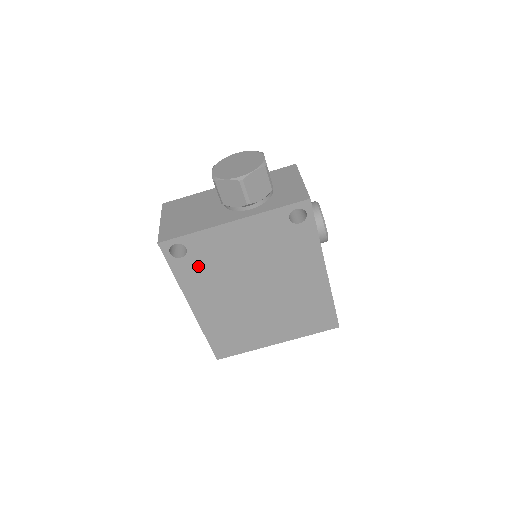
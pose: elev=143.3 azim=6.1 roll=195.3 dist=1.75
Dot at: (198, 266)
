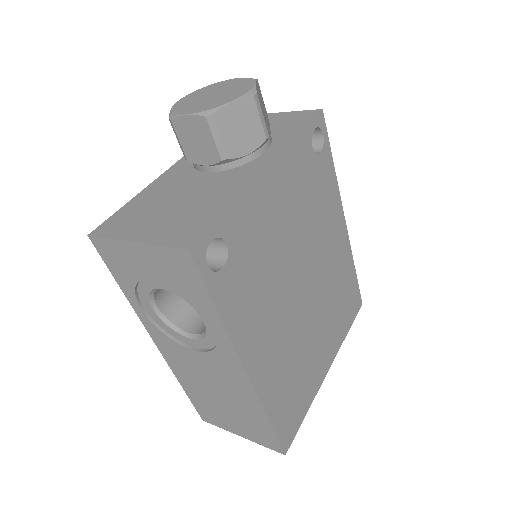
Dot at: (244, 276)
